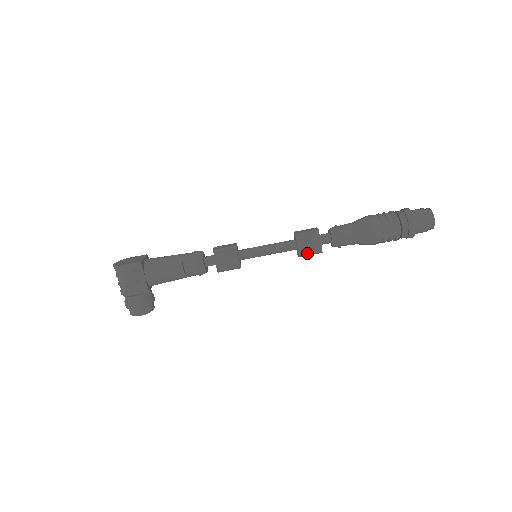
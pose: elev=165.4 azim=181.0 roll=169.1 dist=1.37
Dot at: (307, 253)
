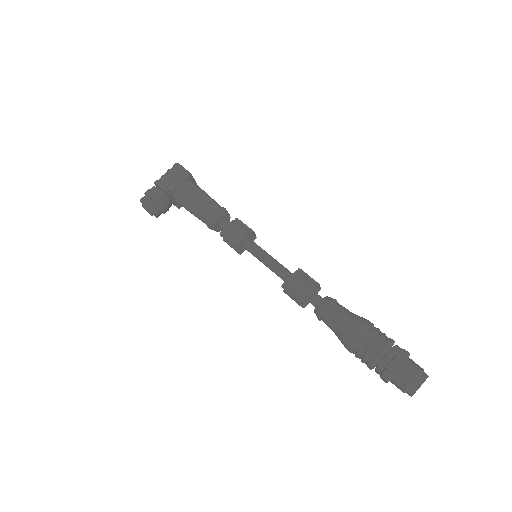
Dot at: (291, 289)
